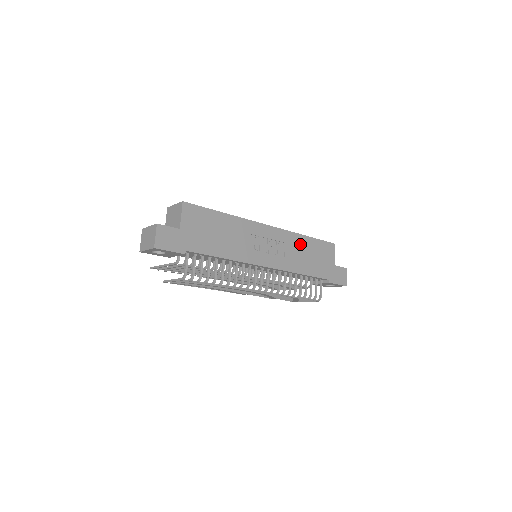
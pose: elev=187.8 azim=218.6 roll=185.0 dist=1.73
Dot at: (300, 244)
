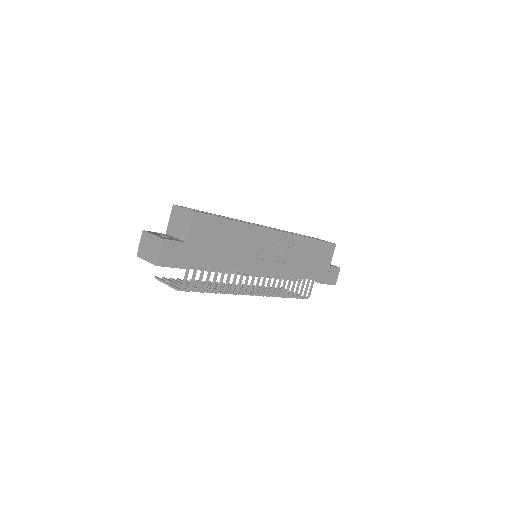
Dot at: (303, 247)
